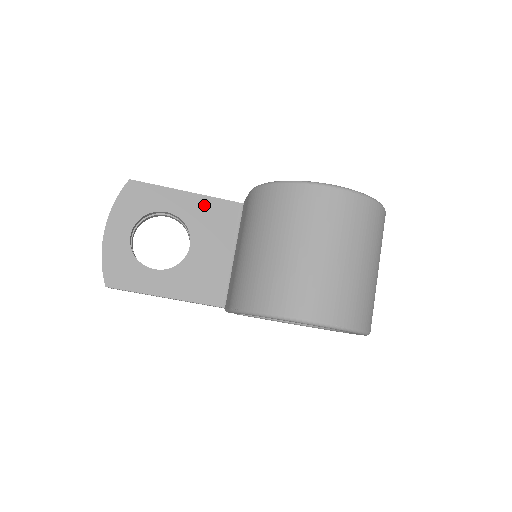
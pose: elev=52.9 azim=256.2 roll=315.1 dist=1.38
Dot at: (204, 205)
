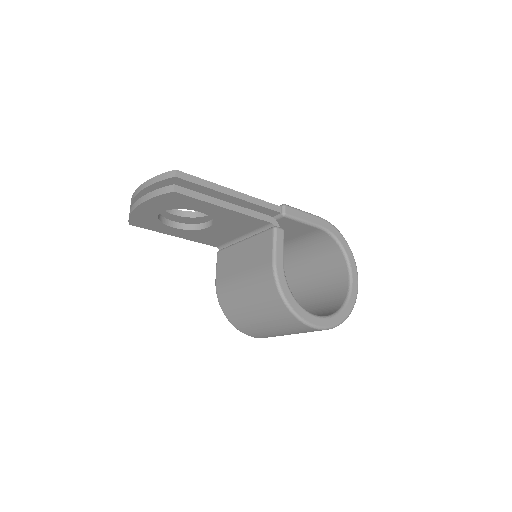
Dot at: (237, 217)
